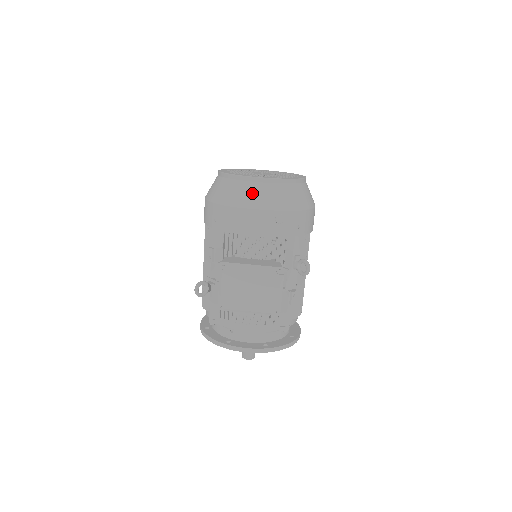
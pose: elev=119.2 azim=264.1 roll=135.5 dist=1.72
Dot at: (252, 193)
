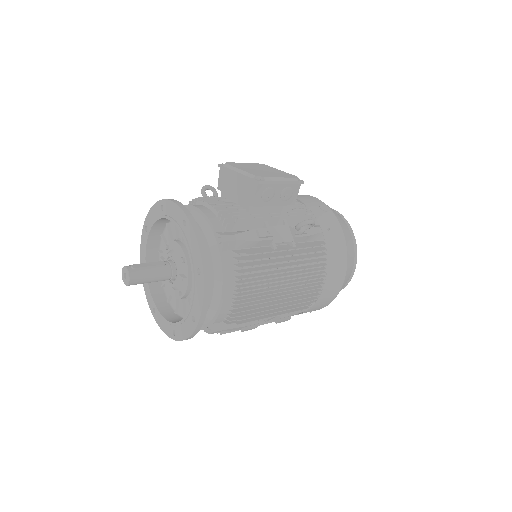
Dot at: occluded
